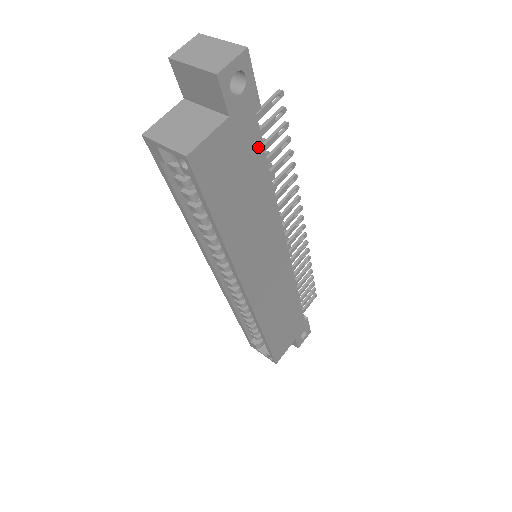
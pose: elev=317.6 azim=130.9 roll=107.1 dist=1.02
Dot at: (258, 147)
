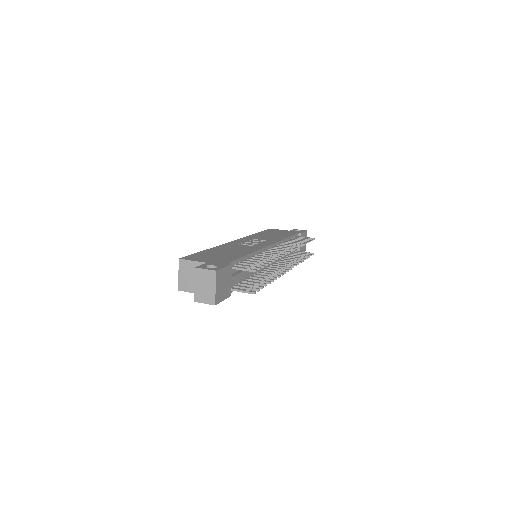
Dot at: occluded
